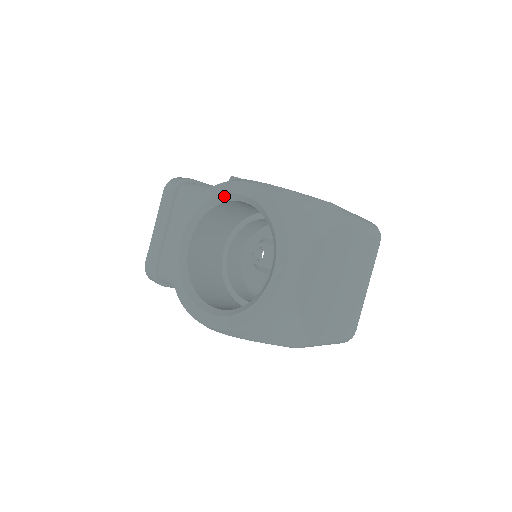
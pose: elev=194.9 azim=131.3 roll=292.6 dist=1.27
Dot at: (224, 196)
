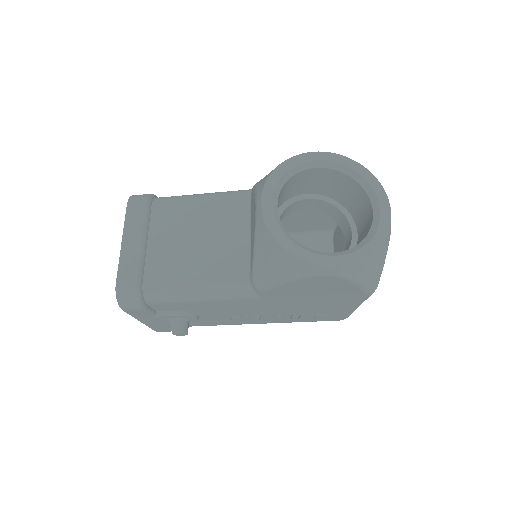
Dot at: (307, 163)
